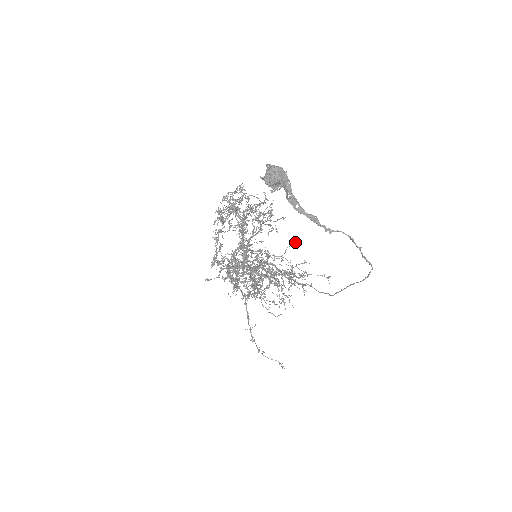
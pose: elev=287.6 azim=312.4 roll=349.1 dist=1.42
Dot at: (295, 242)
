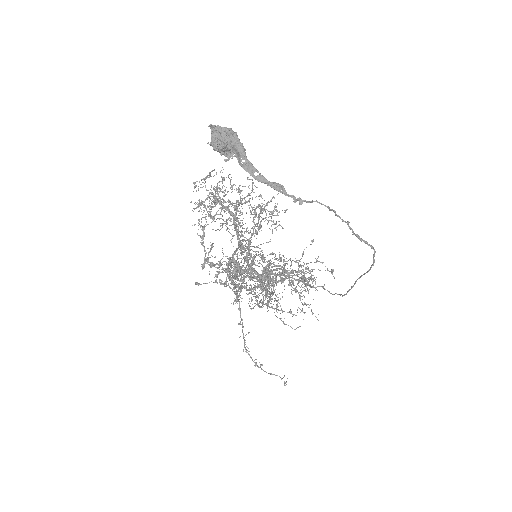
Dot at: (312, 242)
